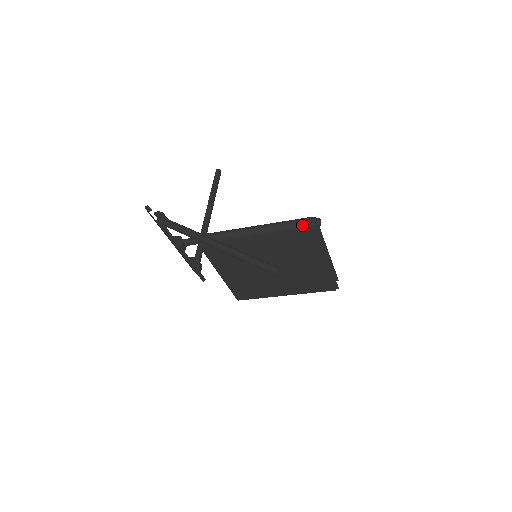
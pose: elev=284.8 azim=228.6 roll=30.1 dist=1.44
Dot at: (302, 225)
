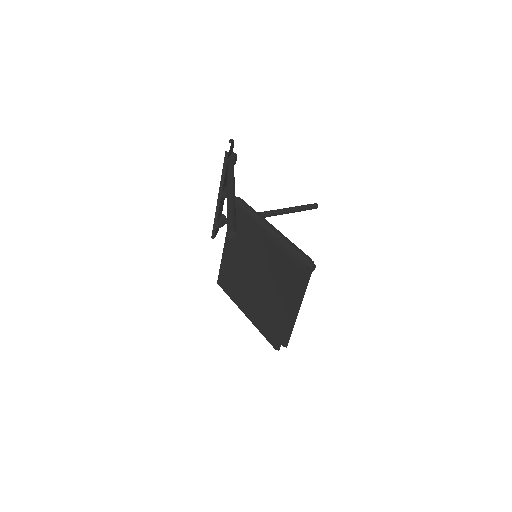
Dot at: (299, 256)
